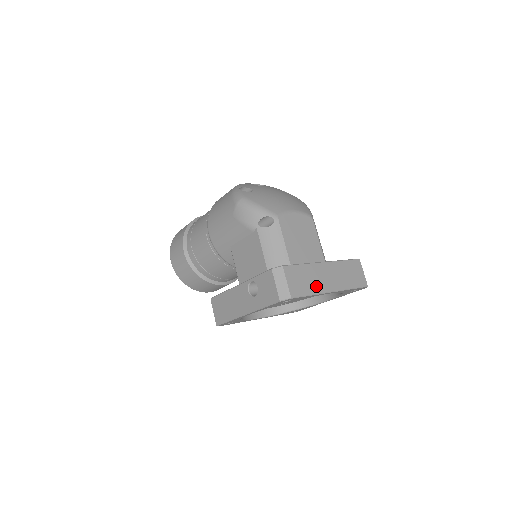
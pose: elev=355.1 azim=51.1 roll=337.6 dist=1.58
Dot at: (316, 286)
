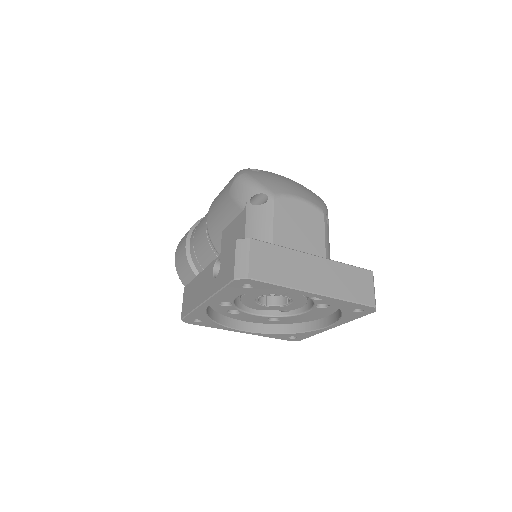
Dot at: (293, 278)
